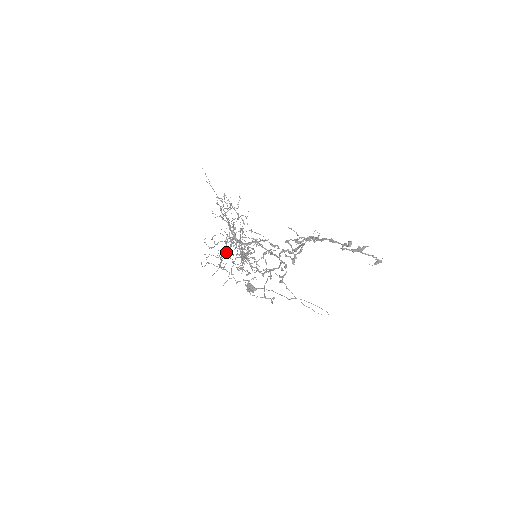
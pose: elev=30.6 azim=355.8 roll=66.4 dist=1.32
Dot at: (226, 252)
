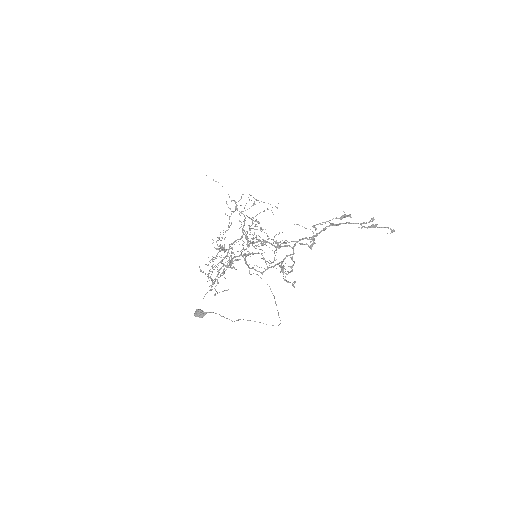
Dot at: (232, 252)
